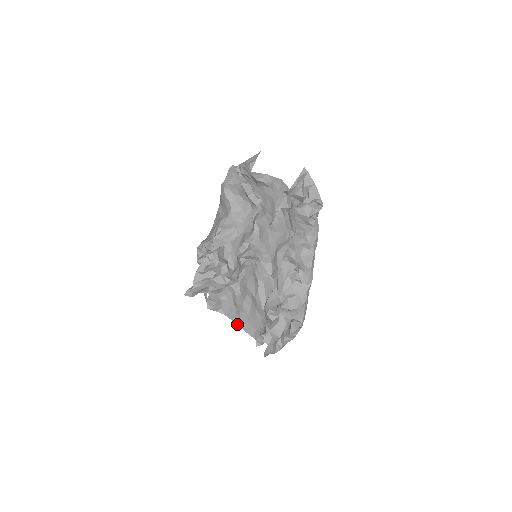
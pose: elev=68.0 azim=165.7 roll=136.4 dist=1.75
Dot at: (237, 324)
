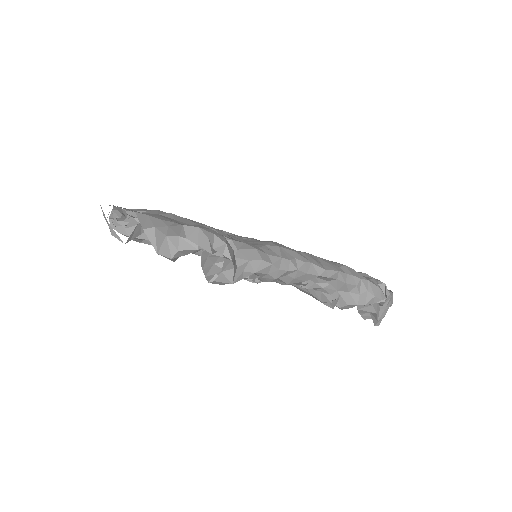
Dot at: occluded
